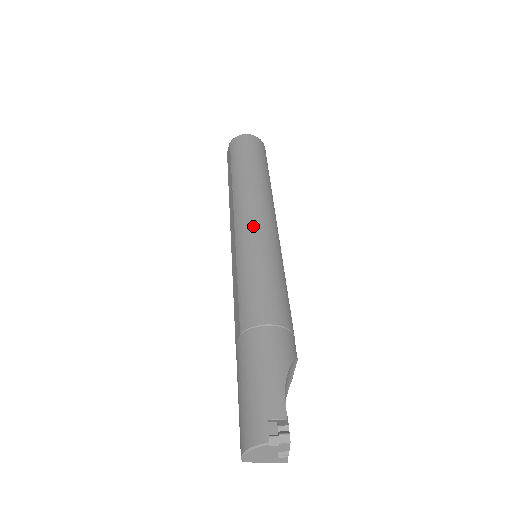
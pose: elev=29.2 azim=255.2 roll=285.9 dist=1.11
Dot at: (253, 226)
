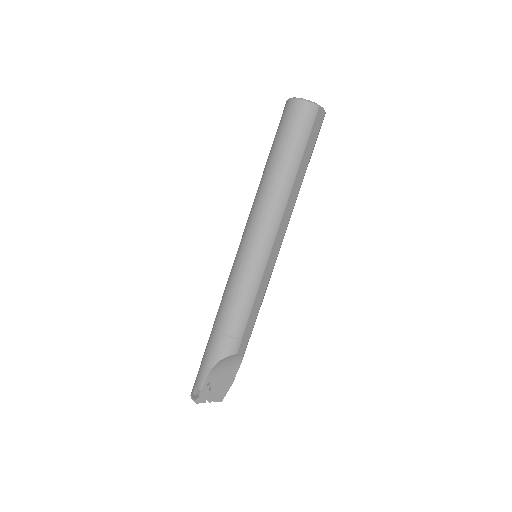
Dot at: (245, 238)
